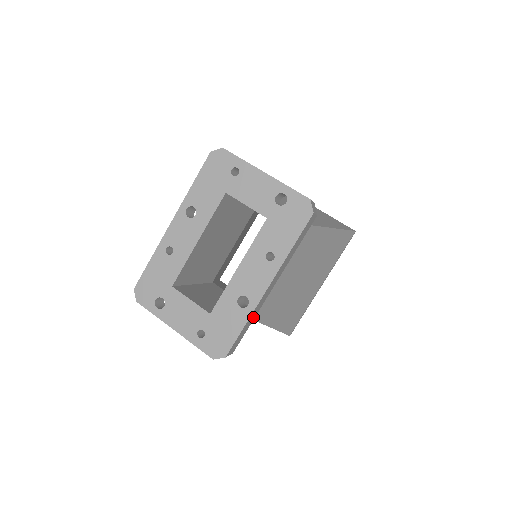
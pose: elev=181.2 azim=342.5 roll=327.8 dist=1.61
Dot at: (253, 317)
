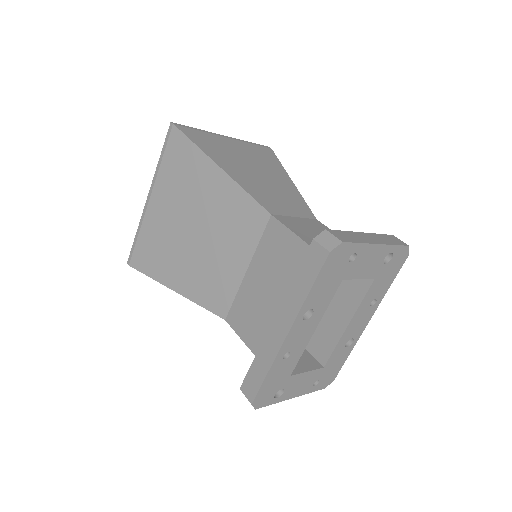
Dot at: occluded
